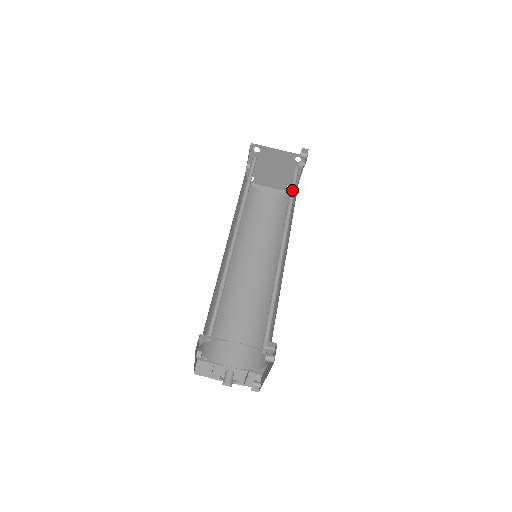
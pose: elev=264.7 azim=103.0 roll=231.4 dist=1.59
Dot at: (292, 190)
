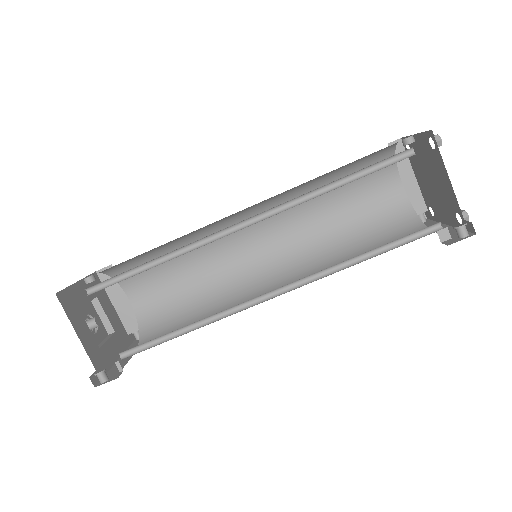
Dot at: (386, 246)
